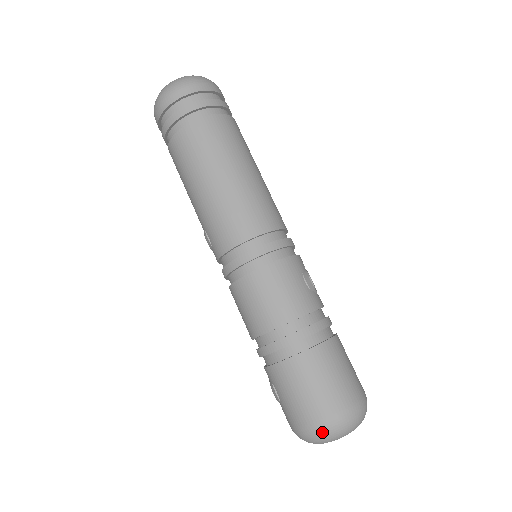
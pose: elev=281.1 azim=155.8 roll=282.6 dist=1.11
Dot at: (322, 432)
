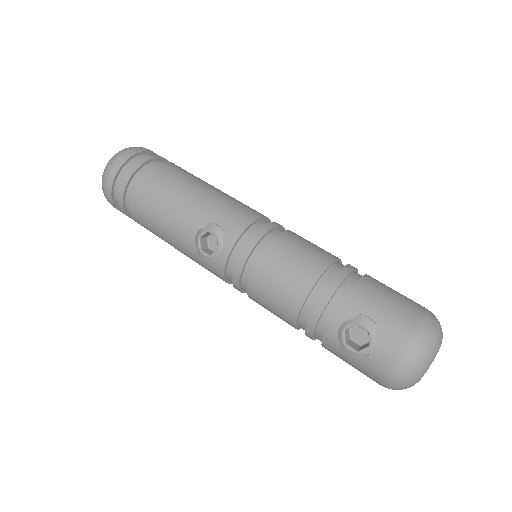
Dot at: (434, 322)
